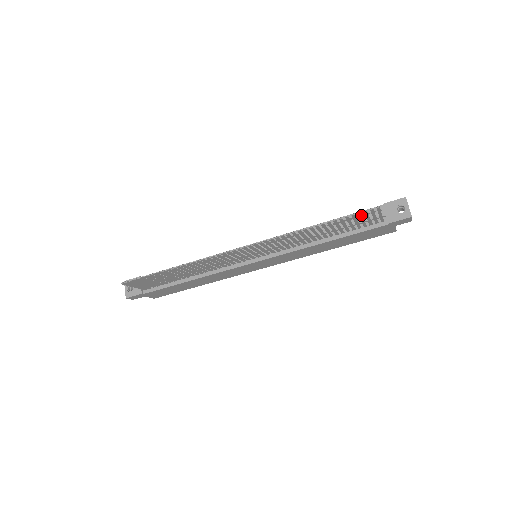
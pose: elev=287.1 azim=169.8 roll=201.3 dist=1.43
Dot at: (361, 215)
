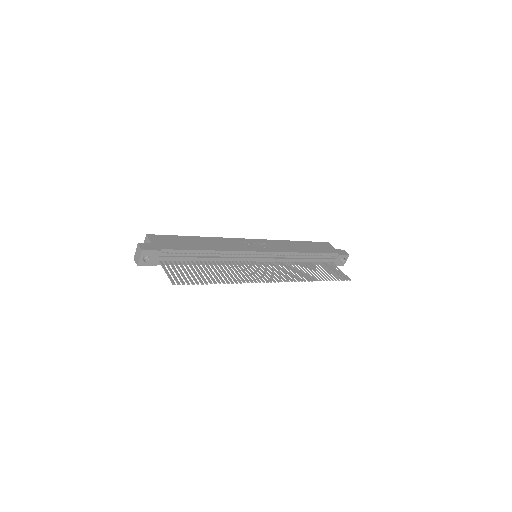
Dot at: (339, 277)
